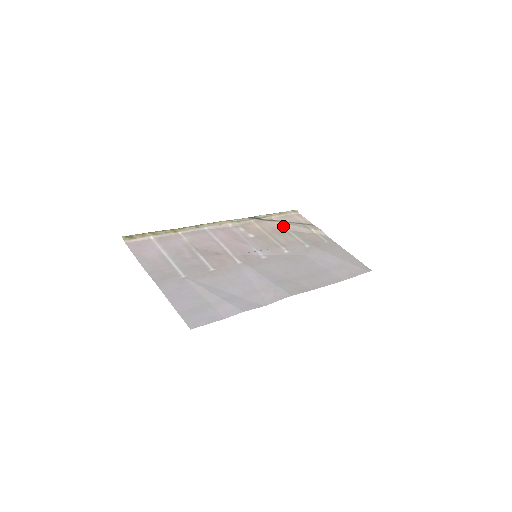
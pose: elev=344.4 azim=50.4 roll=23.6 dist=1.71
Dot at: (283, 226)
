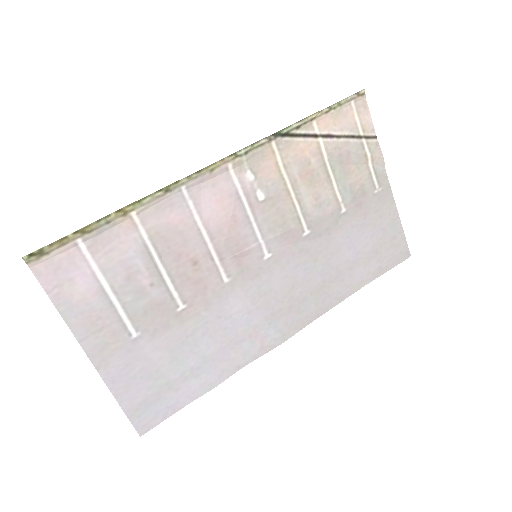
Dot at: (323, 153)
